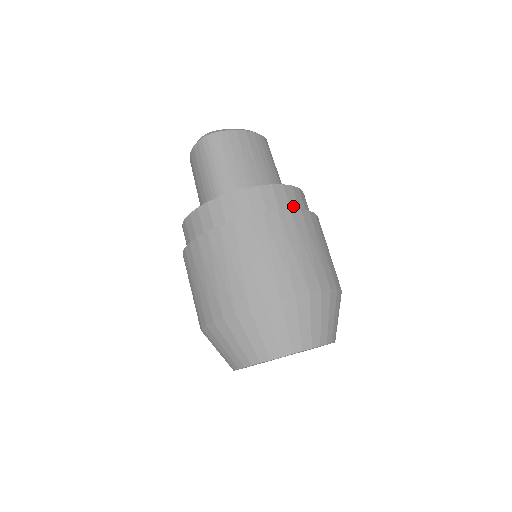
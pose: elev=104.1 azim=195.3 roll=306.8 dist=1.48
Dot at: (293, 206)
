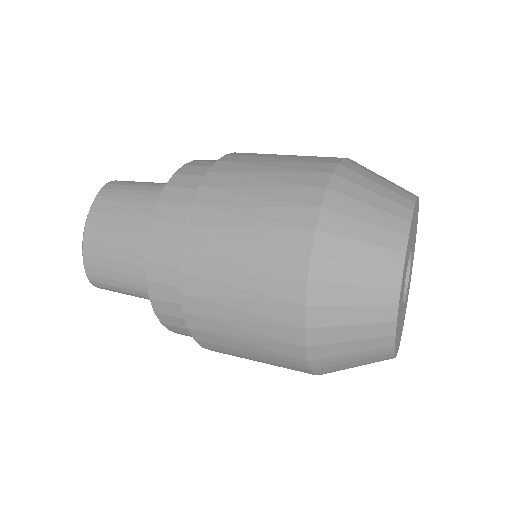
Dot at: occluded
